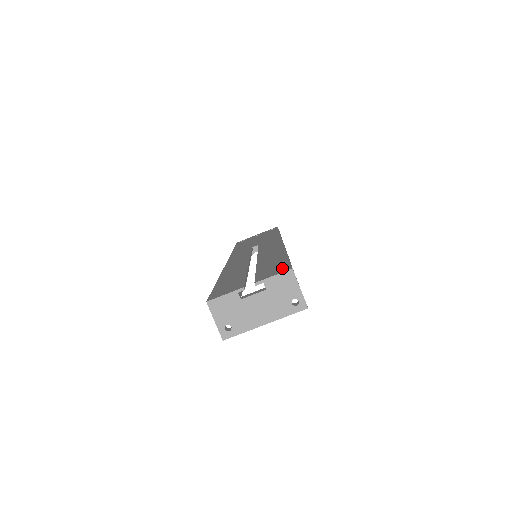
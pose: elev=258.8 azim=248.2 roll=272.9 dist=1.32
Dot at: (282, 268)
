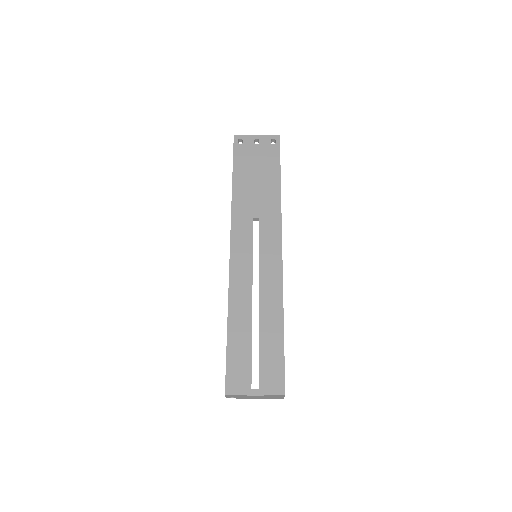
Dot at: (279, 382)
